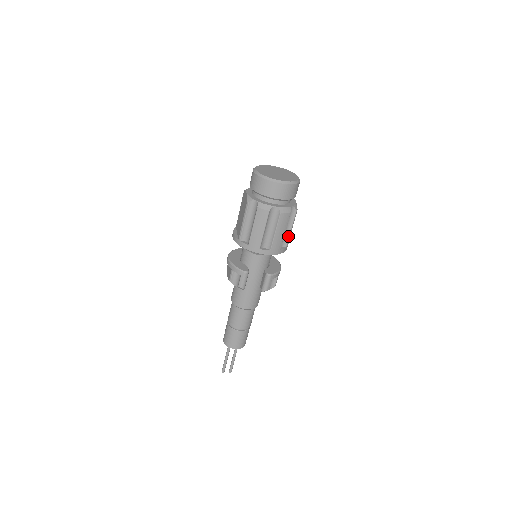
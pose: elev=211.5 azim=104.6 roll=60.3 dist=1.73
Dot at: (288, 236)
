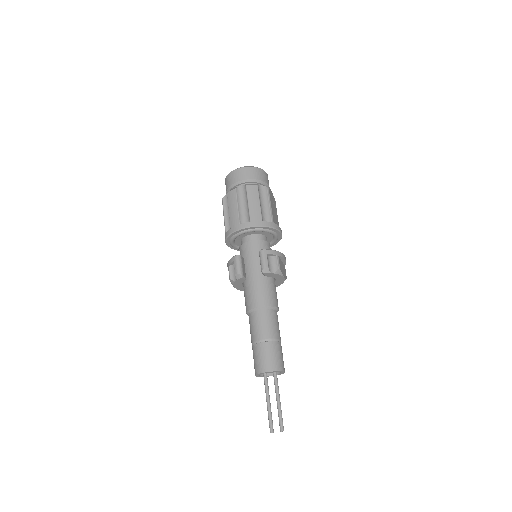
Dot at: (269, 212)
